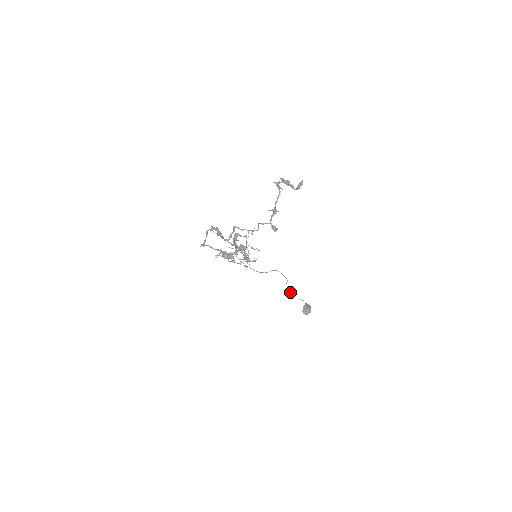
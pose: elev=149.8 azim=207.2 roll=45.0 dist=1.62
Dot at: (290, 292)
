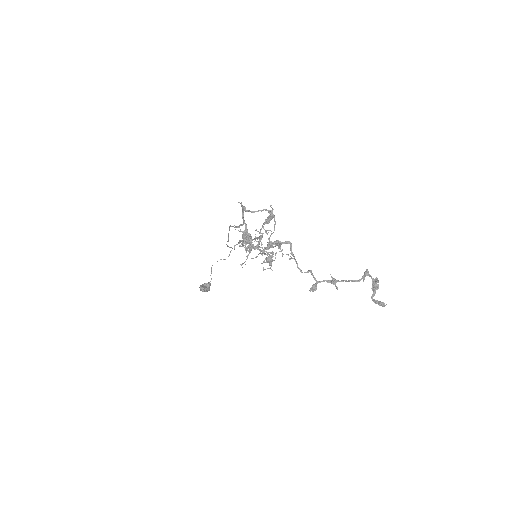
Dot at: occluded
